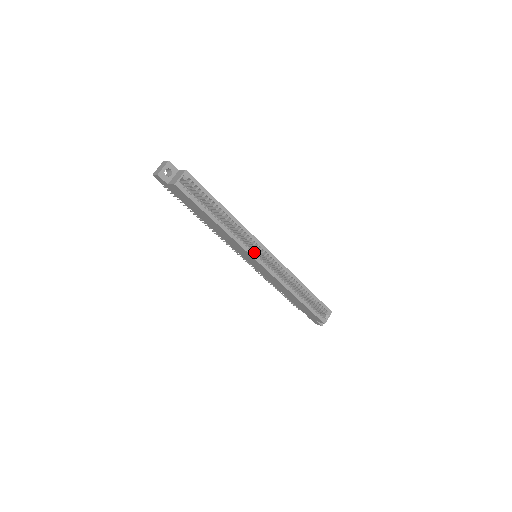
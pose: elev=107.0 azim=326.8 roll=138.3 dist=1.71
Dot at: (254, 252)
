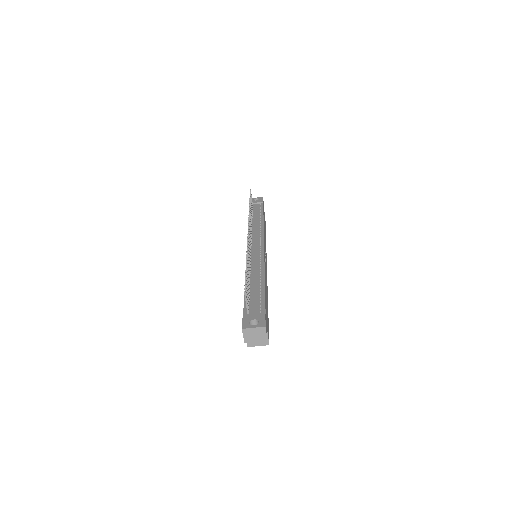
Dot at: occluded
